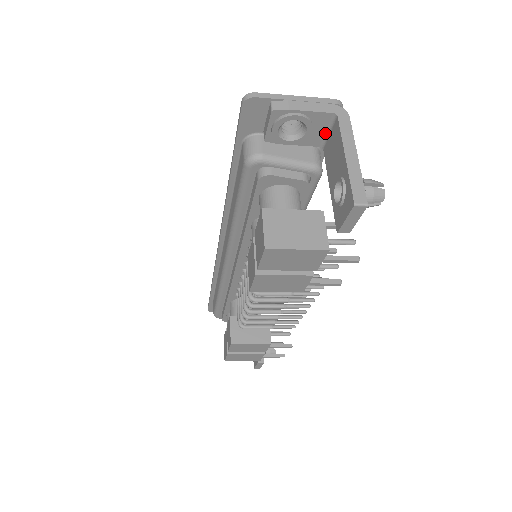
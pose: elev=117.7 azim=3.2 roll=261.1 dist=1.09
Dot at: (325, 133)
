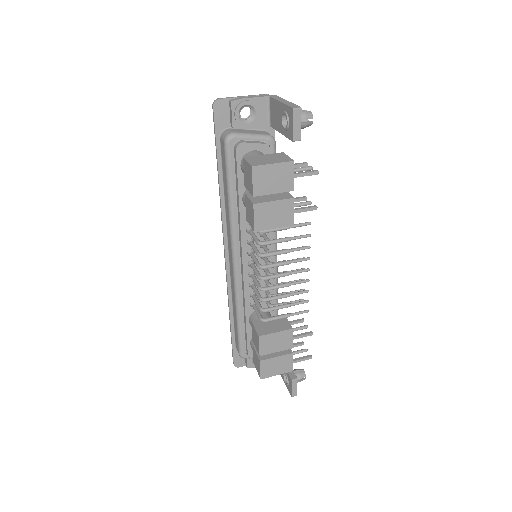
Dot at: (268, 114)
